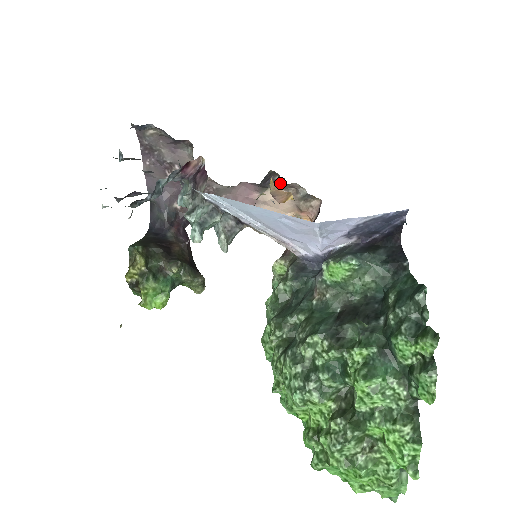
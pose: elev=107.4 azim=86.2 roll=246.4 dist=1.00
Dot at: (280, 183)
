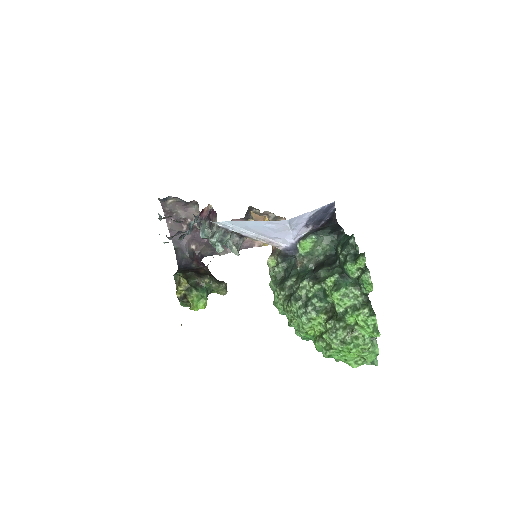
Dot at: (257, 214)
